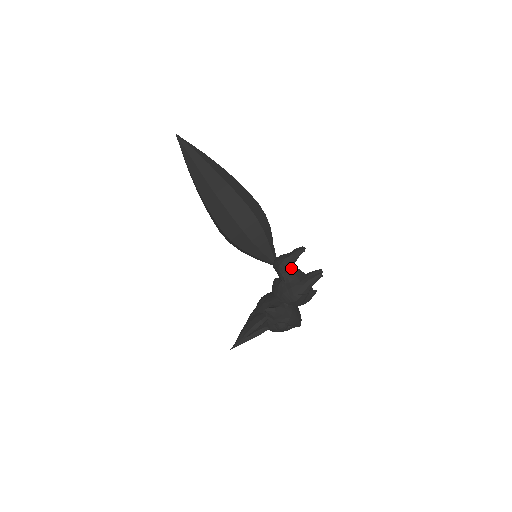
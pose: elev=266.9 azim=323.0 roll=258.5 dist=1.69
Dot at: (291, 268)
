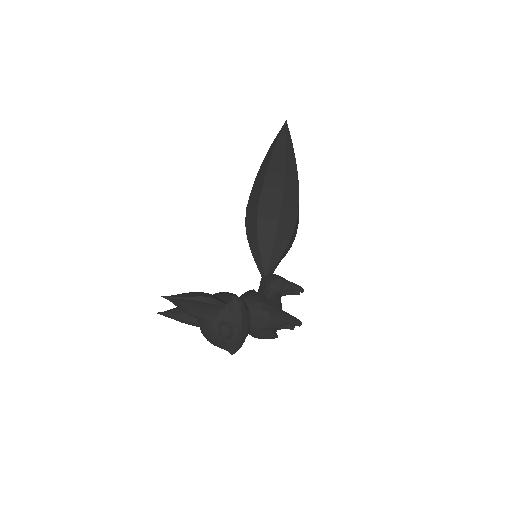
Dot at: (279, 293)
